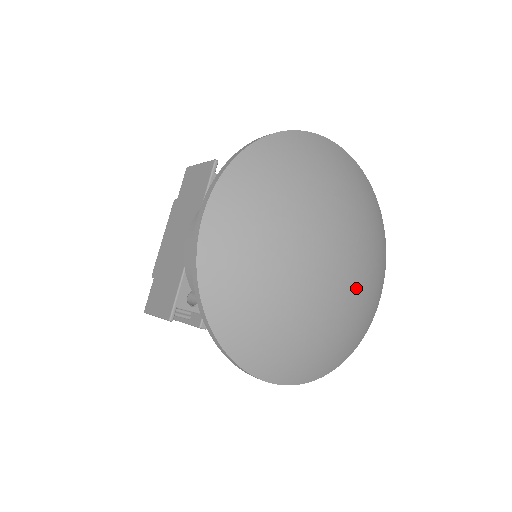
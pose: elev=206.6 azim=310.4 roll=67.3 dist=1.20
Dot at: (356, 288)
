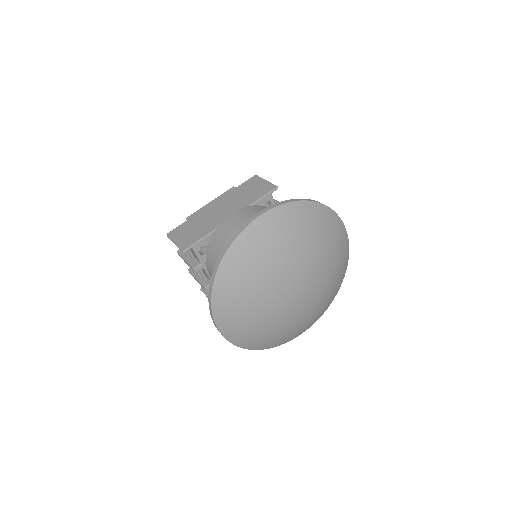
Dot at: (298, 315)
